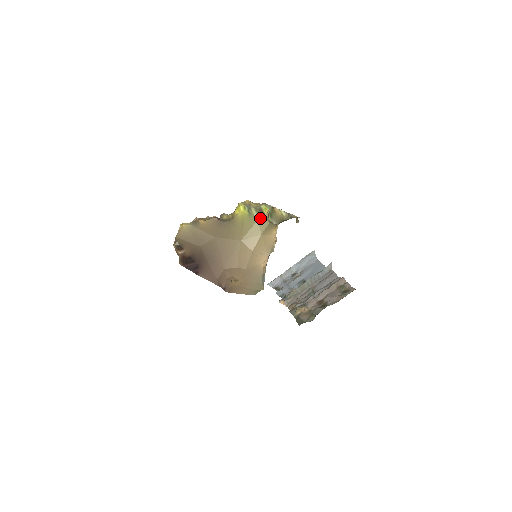
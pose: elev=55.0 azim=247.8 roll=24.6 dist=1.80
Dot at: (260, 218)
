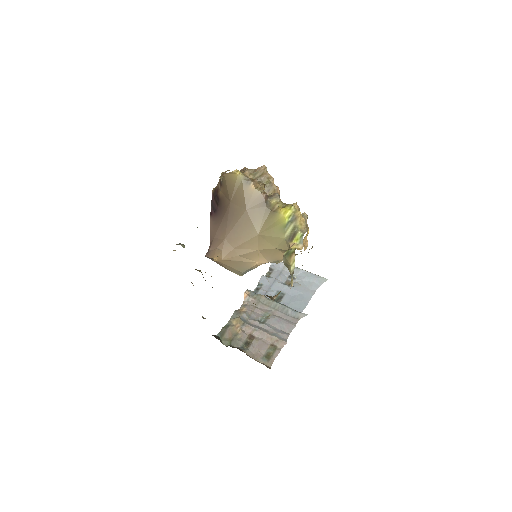
Dot at: (287, 239)
